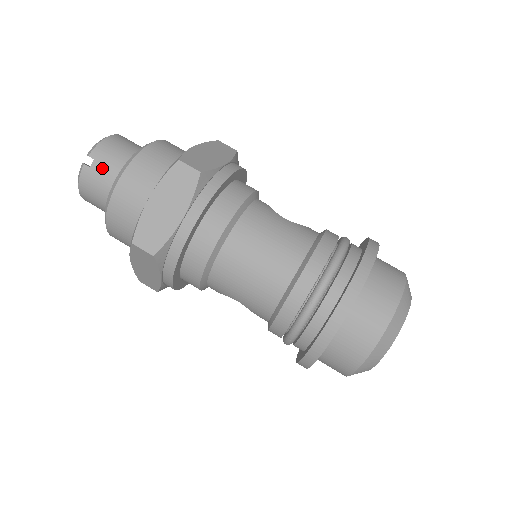
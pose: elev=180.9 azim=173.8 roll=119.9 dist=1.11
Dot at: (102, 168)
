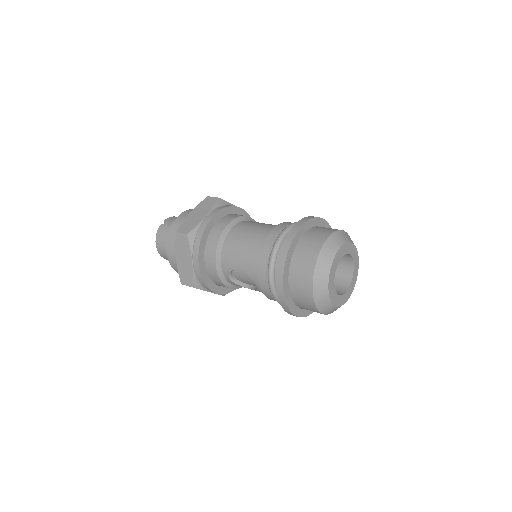
Dot at: (170, 223)
